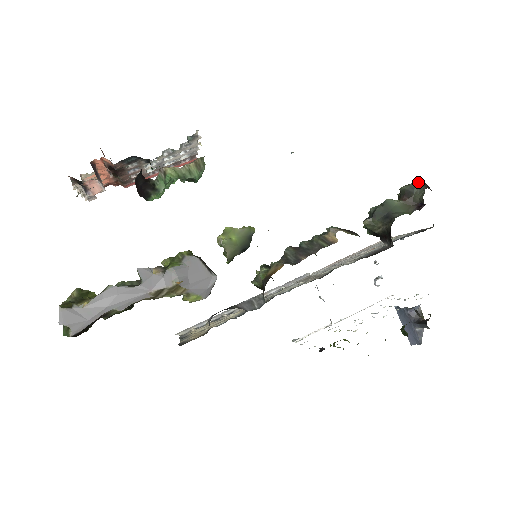
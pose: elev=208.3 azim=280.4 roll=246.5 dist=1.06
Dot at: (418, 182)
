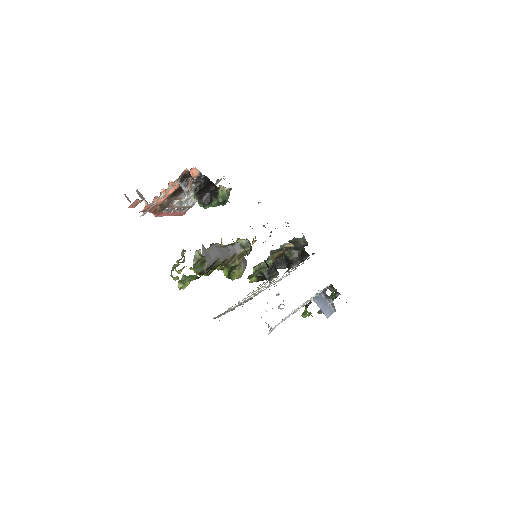
Dot at: (296, 238)
